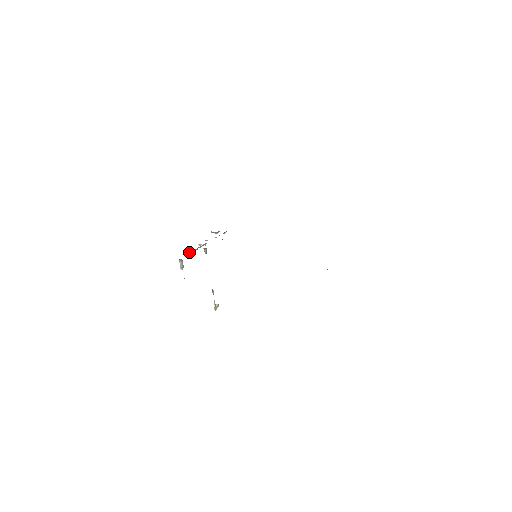
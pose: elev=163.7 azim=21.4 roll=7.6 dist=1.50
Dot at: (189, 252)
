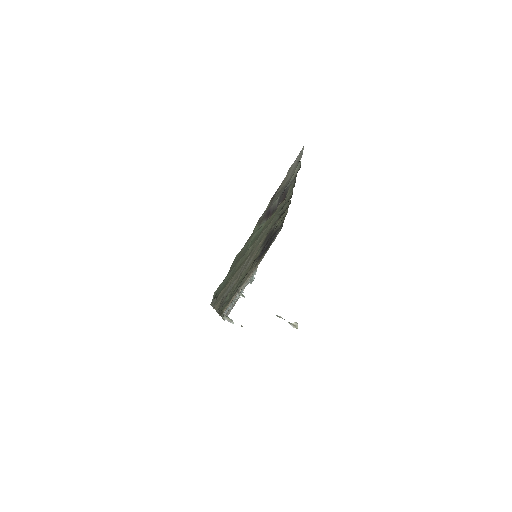
Dot at: (228, 307)
